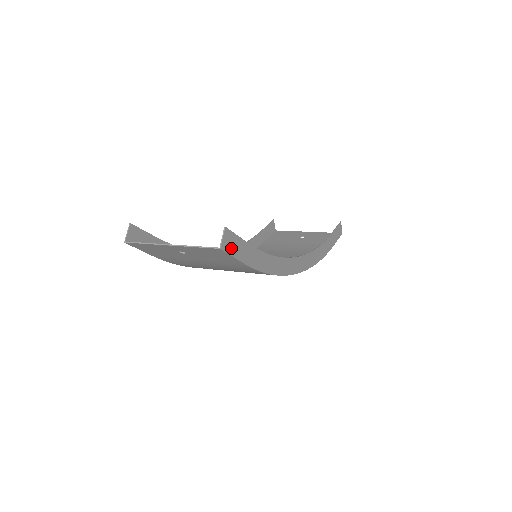
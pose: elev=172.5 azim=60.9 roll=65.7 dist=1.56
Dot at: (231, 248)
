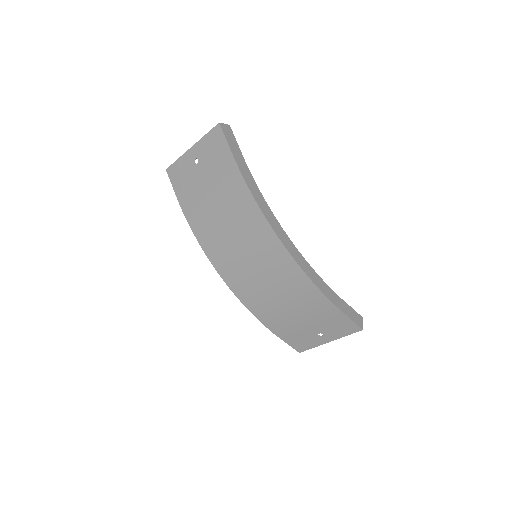
Dot at: (227, 135)
